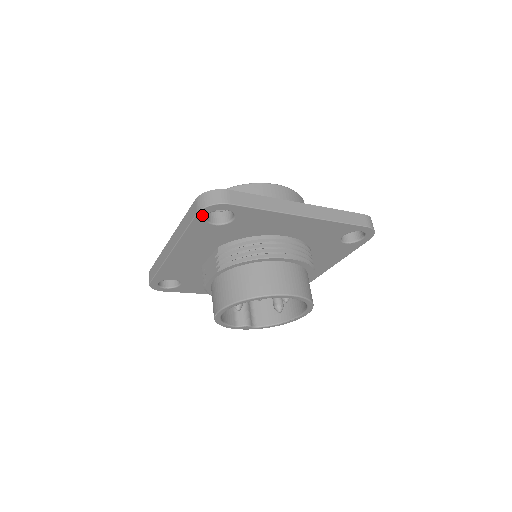
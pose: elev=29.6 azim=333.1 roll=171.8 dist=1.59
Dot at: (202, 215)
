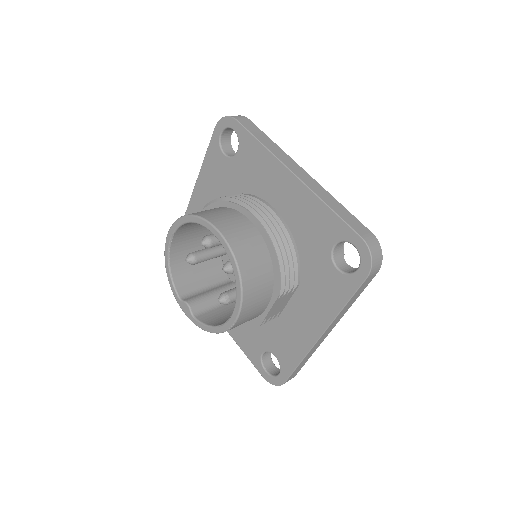
Dot at: (218, 132)
